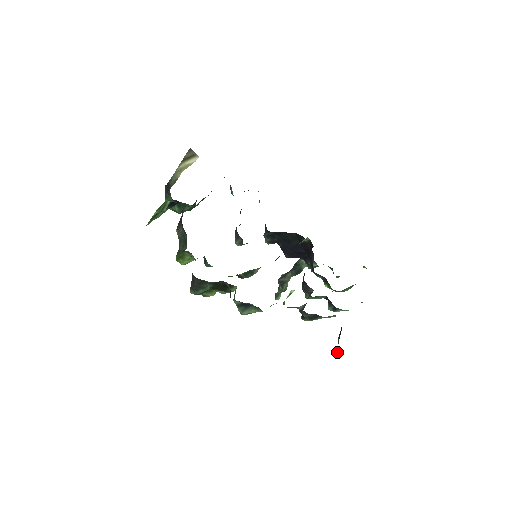
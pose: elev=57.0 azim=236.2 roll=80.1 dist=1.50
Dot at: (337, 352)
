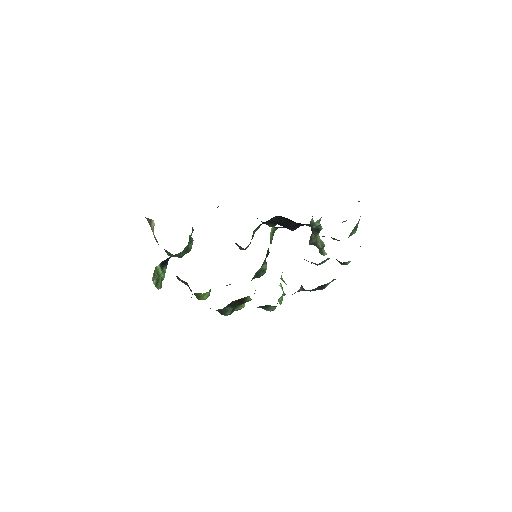
Dot at: occluded
